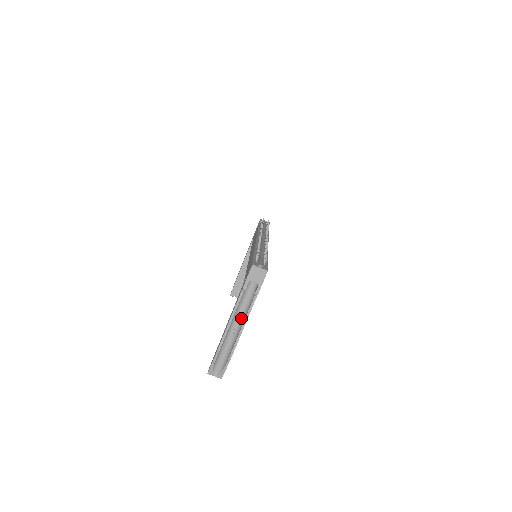
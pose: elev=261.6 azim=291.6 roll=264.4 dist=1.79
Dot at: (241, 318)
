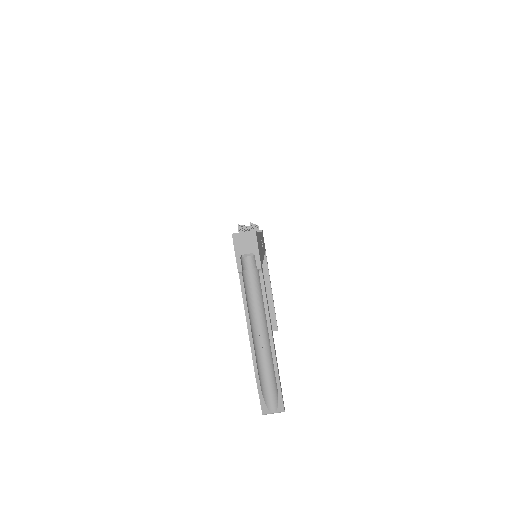
Dot at: (261, 314)
